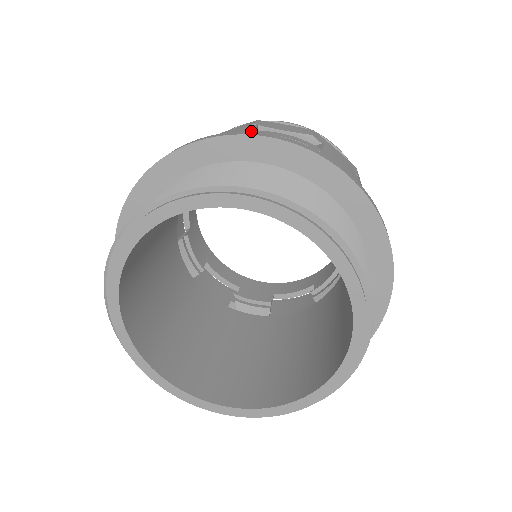
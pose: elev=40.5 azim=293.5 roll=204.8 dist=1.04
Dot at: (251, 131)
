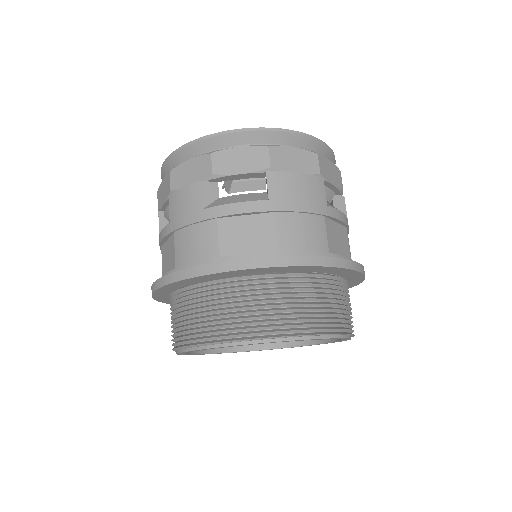
Dot at: (327, 208)
